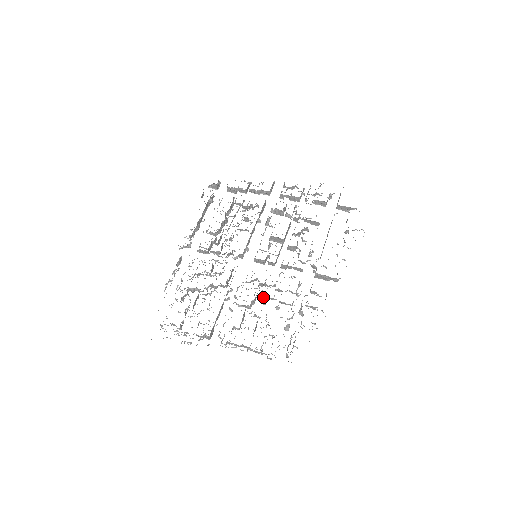
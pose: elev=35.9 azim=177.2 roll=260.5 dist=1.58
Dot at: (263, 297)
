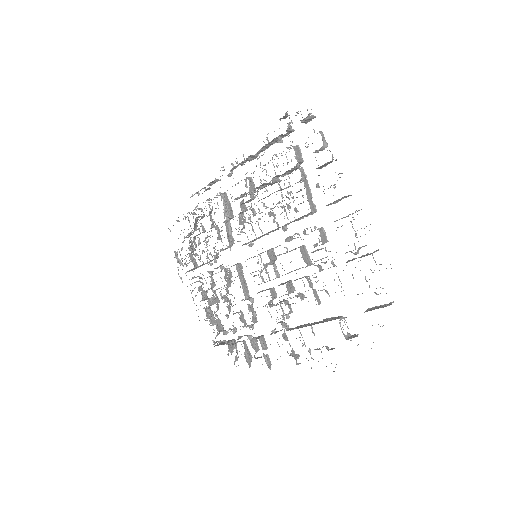
Dot at: (224, 298)
